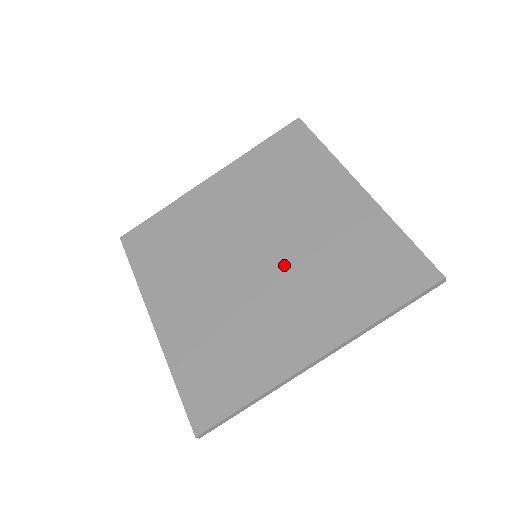
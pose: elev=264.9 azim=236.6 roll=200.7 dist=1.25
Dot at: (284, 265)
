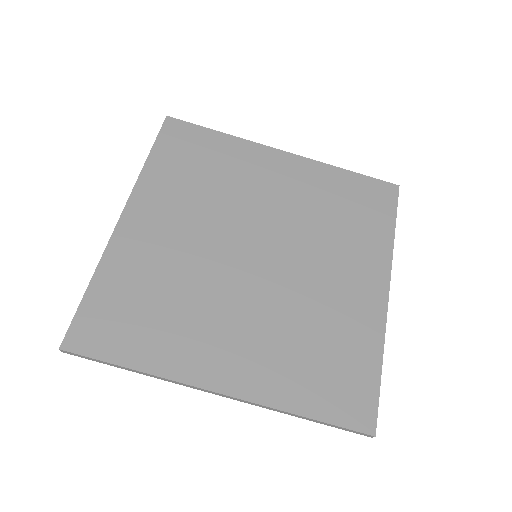
Dot at: (270, 289)
